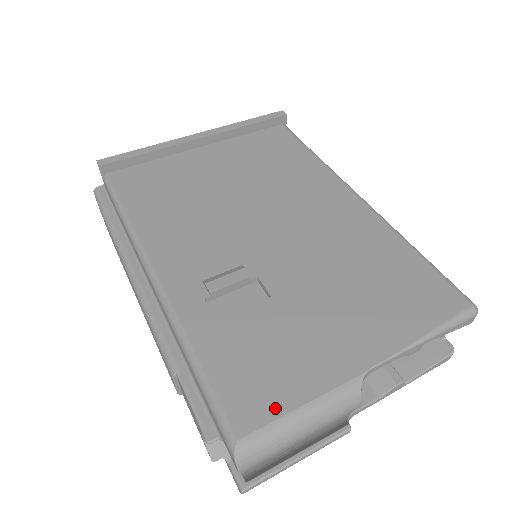
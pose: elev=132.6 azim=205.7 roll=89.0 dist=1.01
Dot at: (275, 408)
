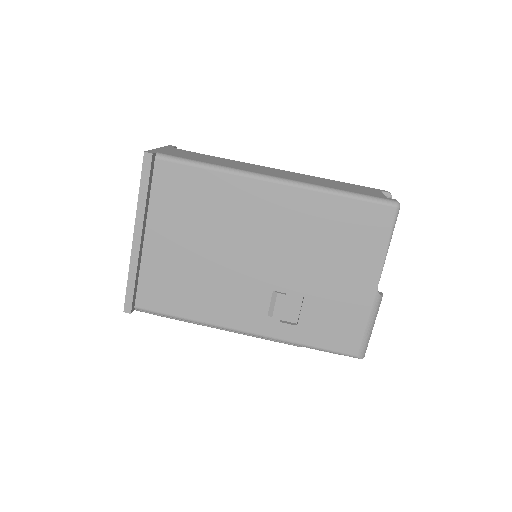
Dot at: (358, 335)
